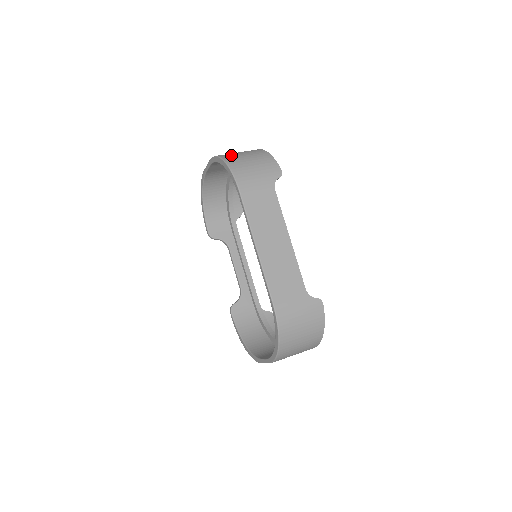
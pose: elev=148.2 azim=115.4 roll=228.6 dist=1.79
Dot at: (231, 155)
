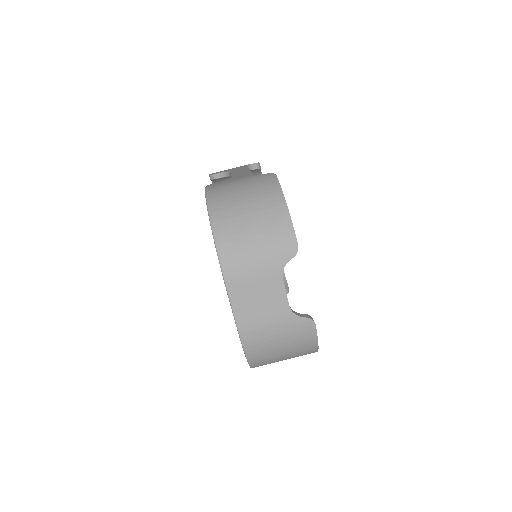
Dot at: (265, 357)
